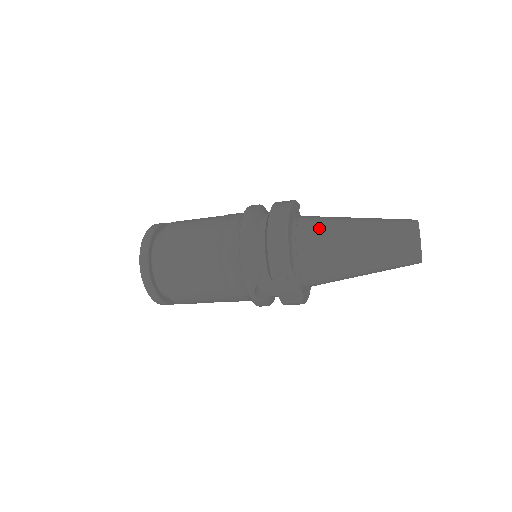
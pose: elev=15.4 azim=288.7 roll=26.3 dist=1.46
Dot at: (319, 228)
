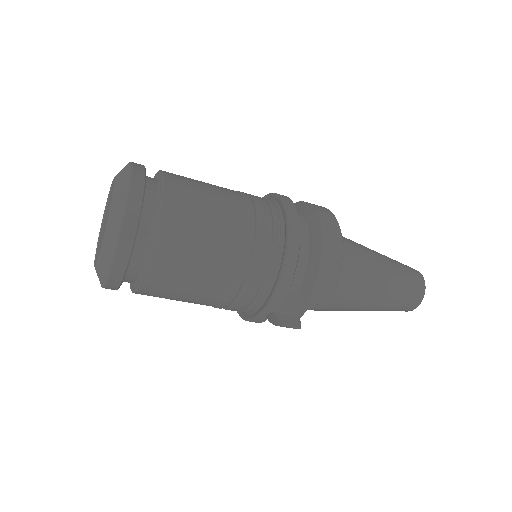
Dot at: (354, 253)
